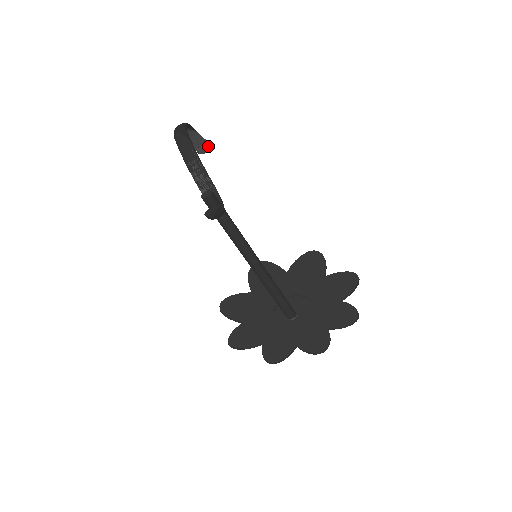
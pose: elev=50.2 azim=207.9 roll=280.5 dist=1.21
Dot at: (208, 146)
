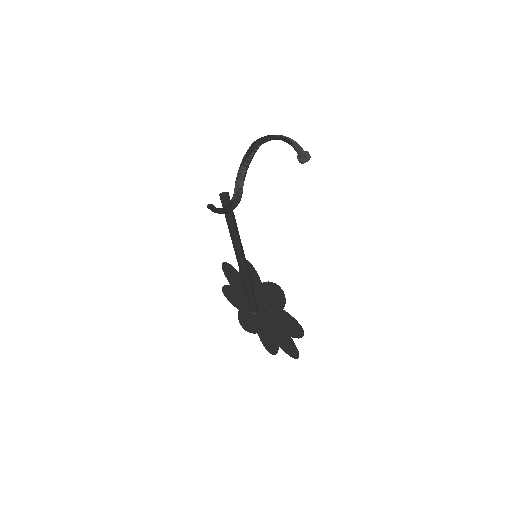
Dot at: (306, 160)
